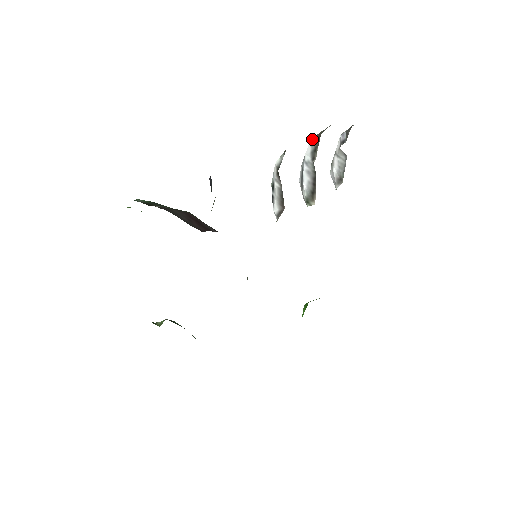
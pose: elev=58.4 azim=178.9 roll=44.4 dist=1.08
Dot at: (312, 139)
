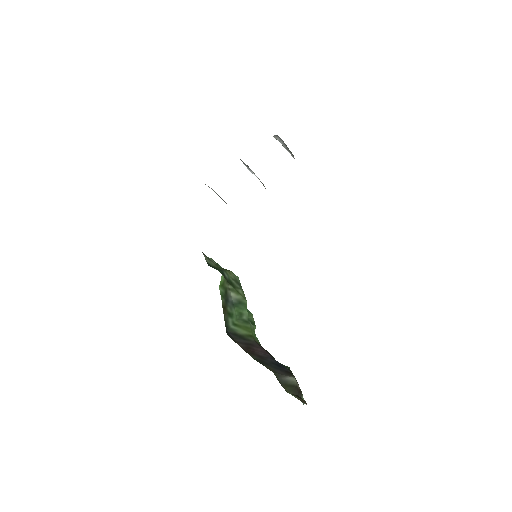
Dot at: occluded
